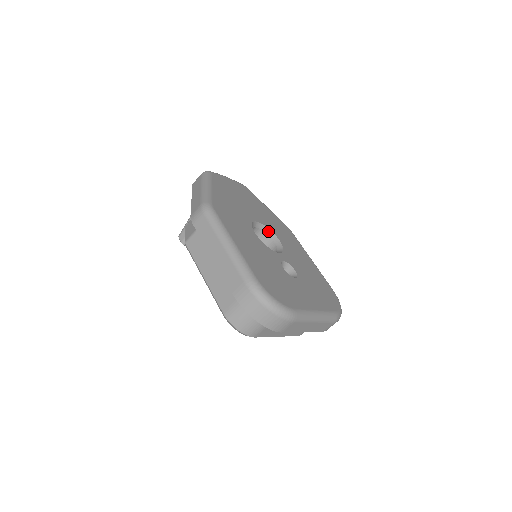
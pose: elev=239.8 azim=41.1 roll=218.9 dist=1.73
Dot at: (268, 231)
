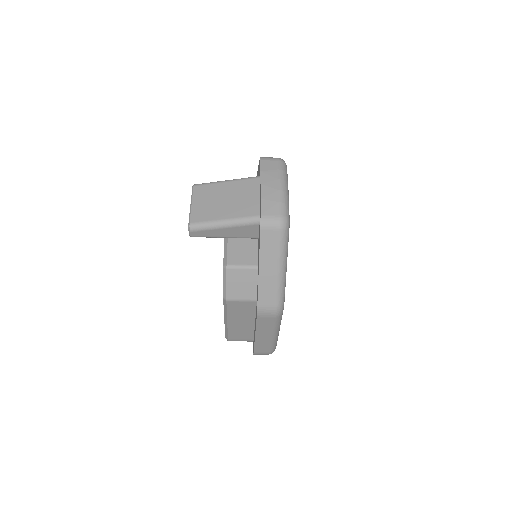
Dot at: occluded
